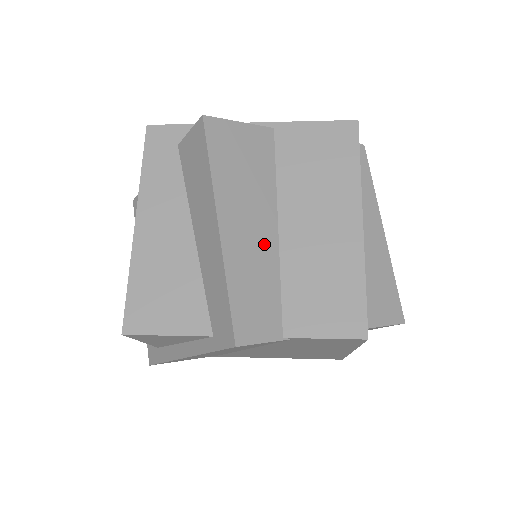
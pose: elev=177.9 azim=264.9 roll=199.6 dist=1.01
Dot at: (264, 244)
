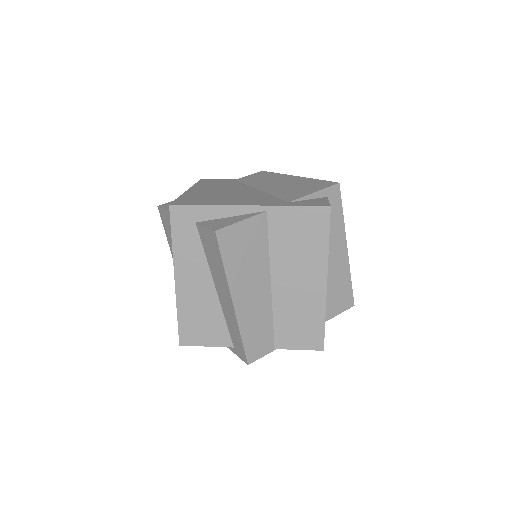
Dot at: (262, 301)
